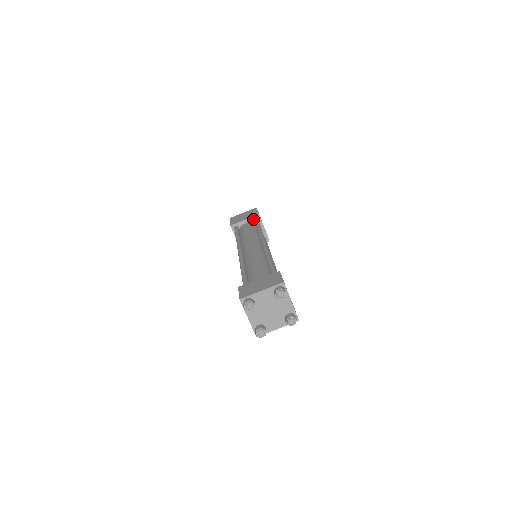
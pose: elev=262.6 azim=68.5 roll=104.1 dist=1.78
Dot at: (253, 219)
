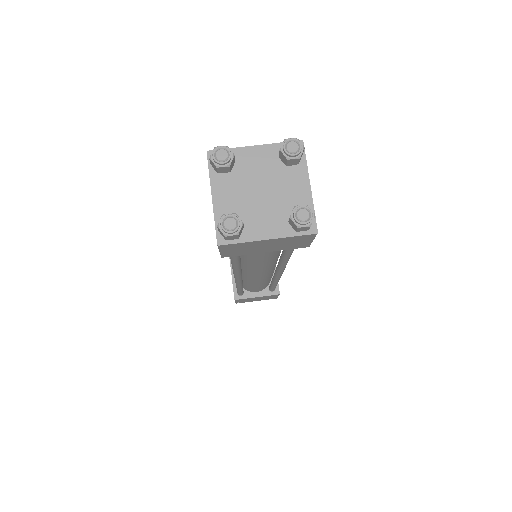
Dot at: occluded
